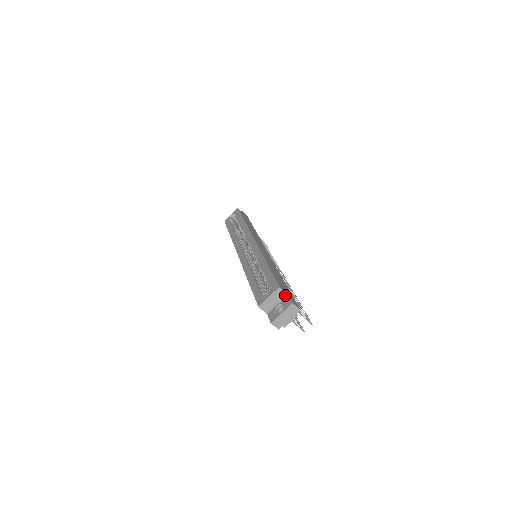
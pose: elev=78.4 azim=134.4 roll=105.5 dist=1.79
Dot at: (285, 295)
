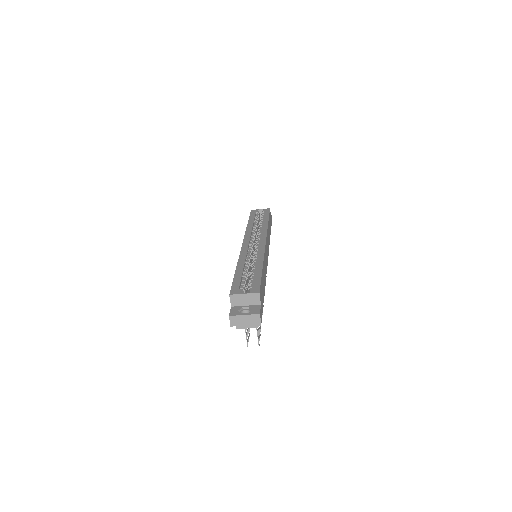
Dot at: (258, 303)
